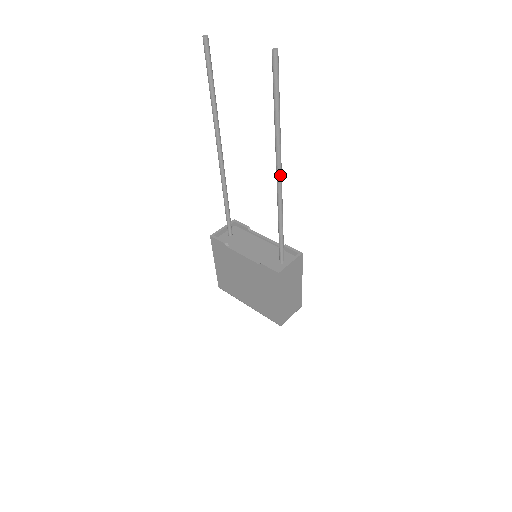
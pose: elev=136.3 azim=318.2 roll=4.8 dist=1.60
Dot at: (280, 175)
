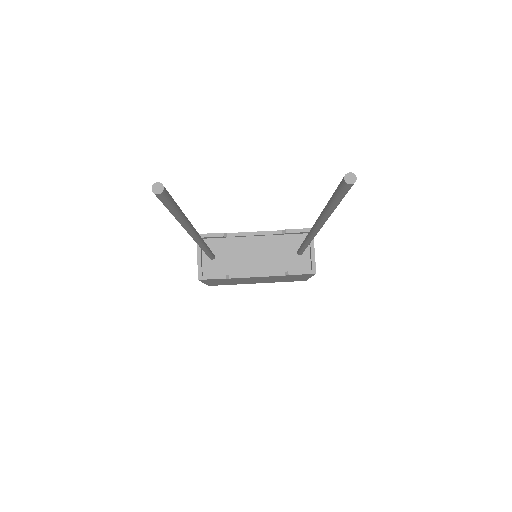
Dot at: (319, 230)
